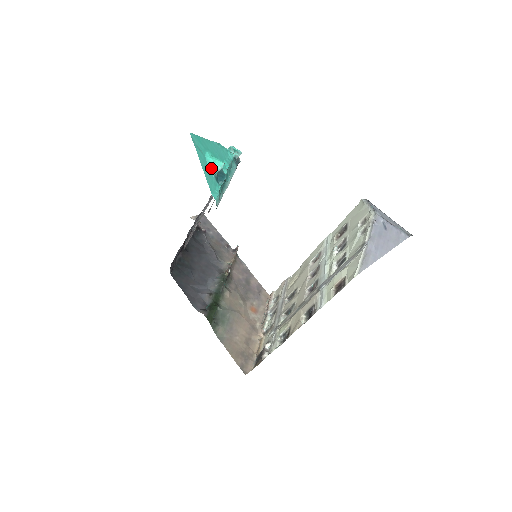
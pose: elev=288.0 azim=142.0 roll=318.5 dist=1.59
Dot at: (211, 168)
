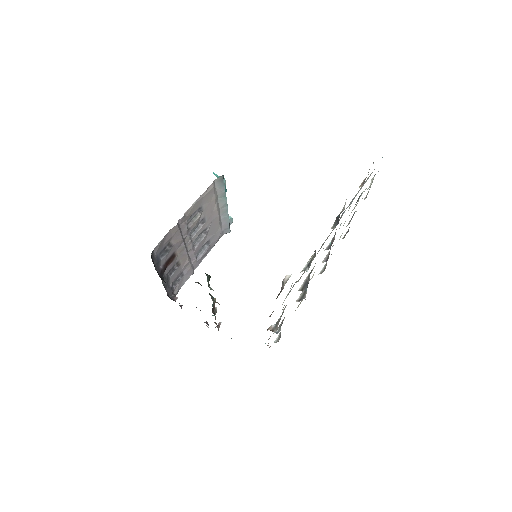
Dot at: (215, 175)
